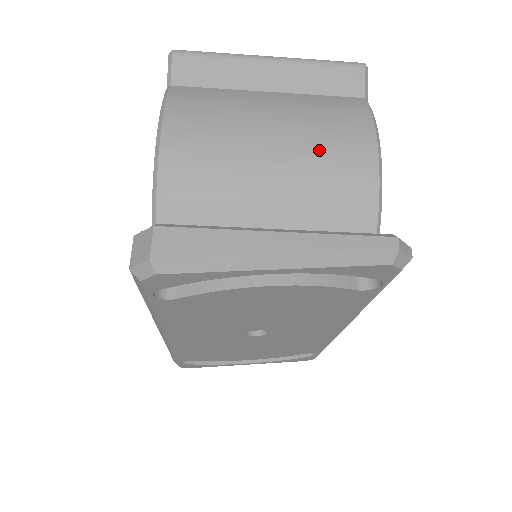
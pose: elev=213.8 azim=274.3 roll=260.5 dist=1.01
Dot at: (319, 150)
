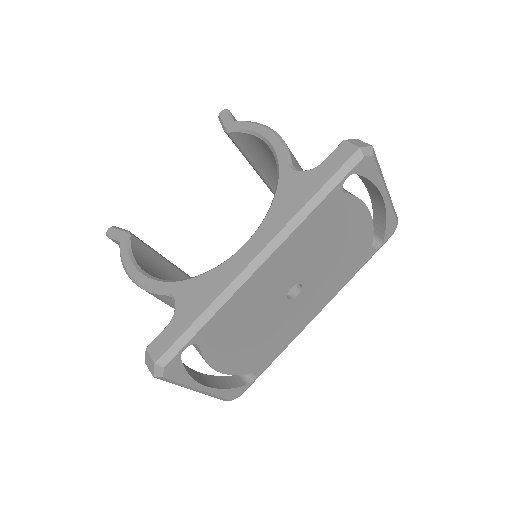
Dot at: occluded
